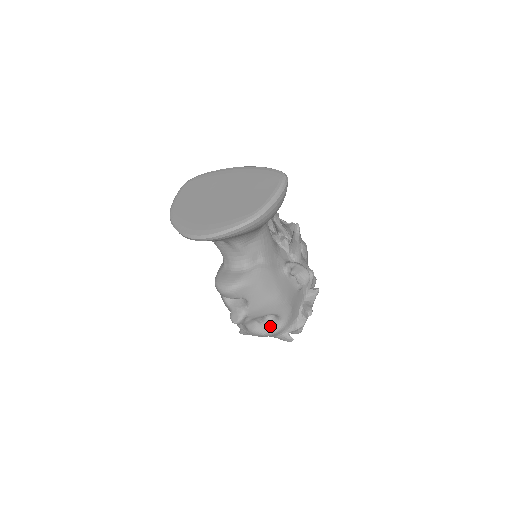
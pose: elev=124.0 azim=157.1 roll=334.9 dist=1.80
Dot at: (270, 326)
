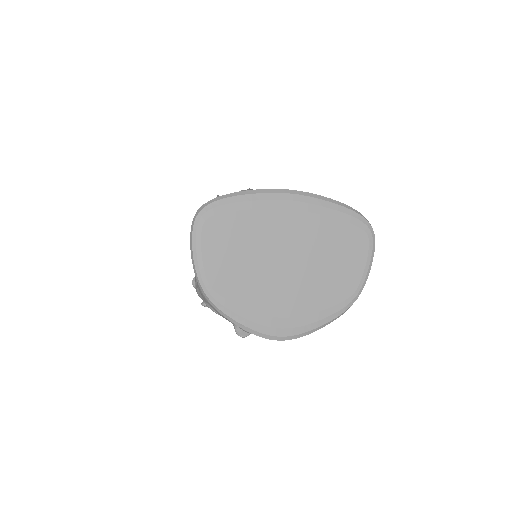
Dot at: occluded
